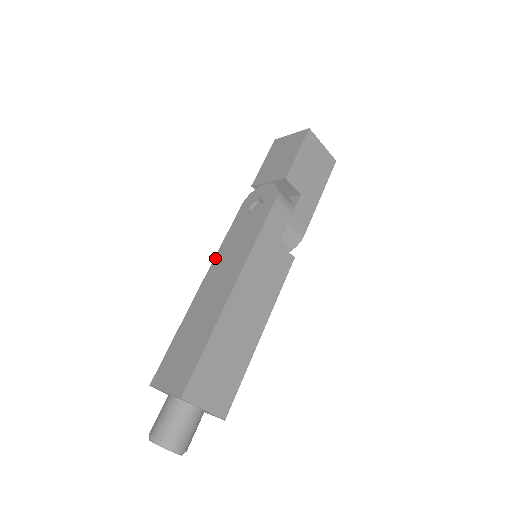
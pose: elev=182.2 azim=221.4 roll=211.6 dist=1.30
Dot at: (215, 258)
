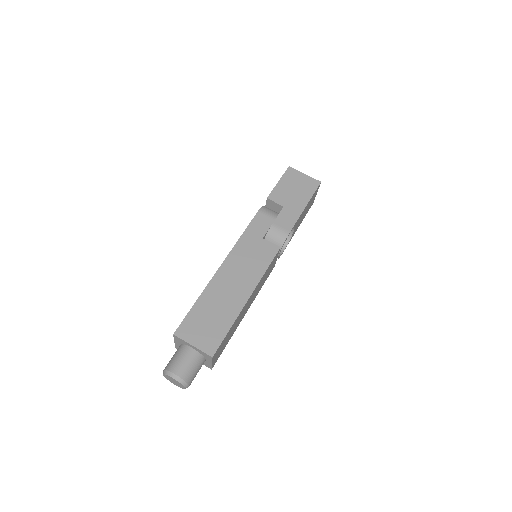
Dot at: occluded
